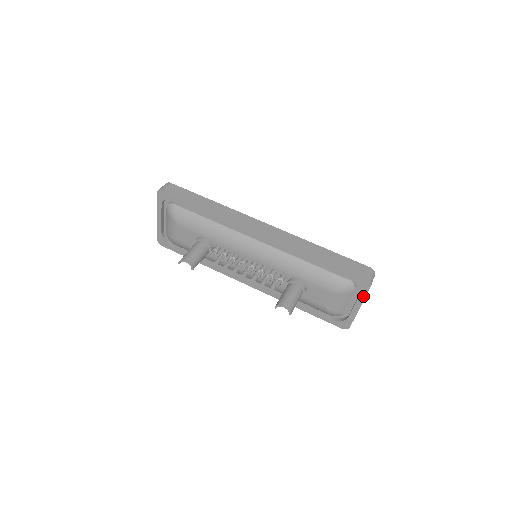
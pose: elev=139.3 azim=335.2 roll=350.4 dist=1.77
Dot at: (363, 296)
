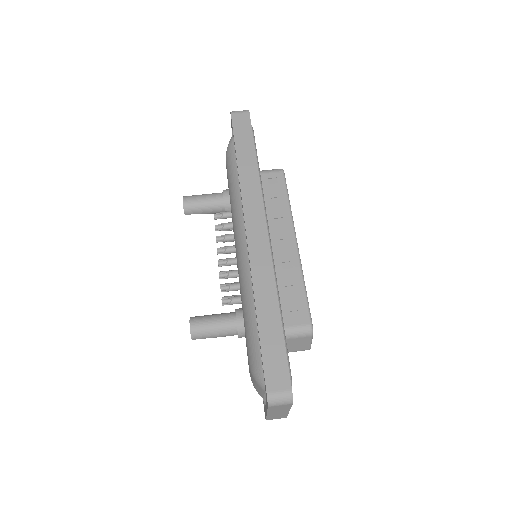
Dot at: occluded
